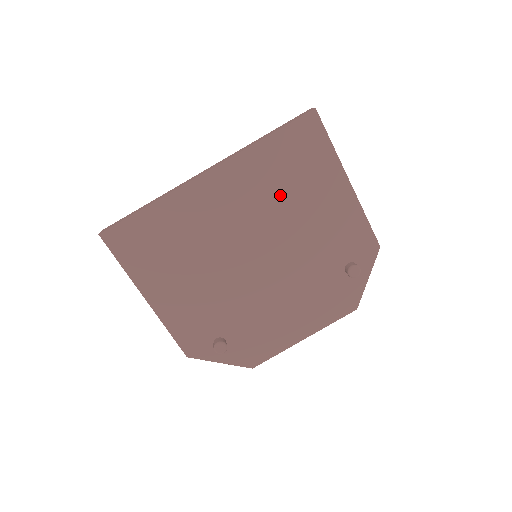
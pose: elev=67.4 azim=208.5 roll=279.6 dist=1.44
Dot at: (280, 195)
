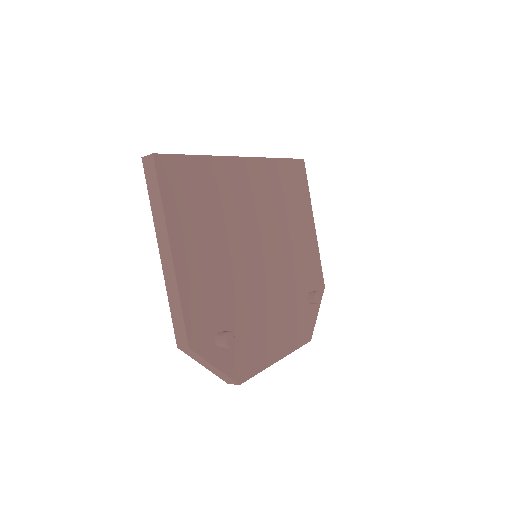
Dot at: (281, 208)
